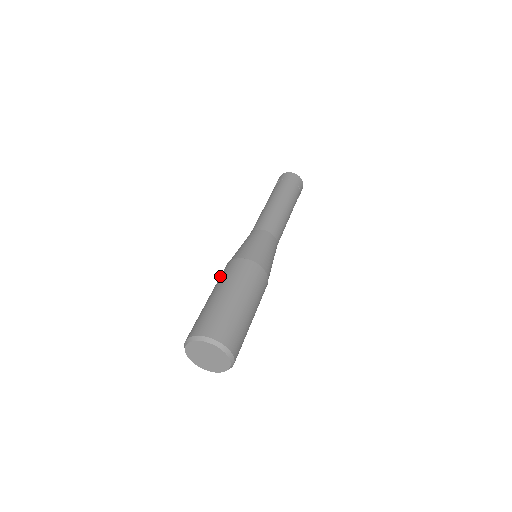
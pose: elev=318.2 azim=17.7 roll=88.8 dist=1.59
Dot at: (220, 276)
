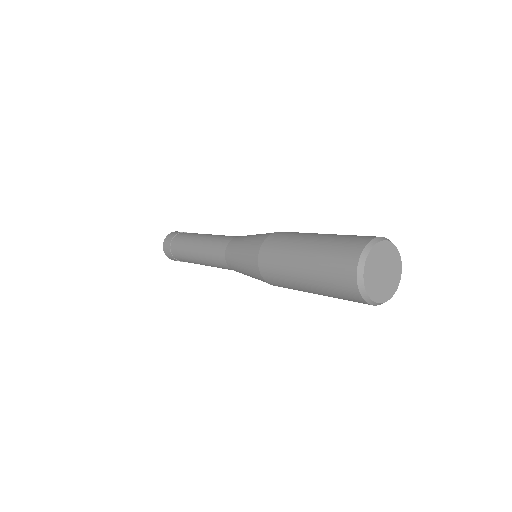
Dot at: (277, 245)
